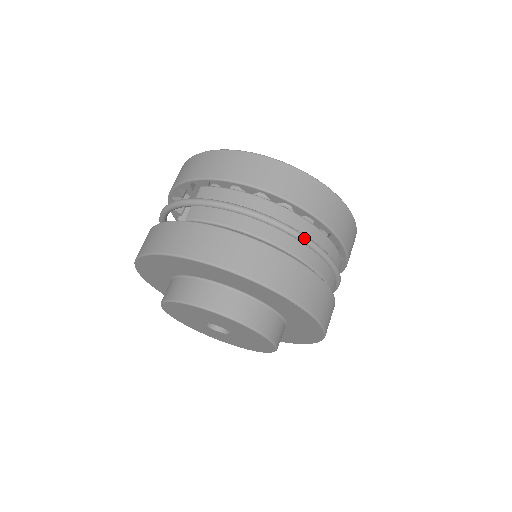
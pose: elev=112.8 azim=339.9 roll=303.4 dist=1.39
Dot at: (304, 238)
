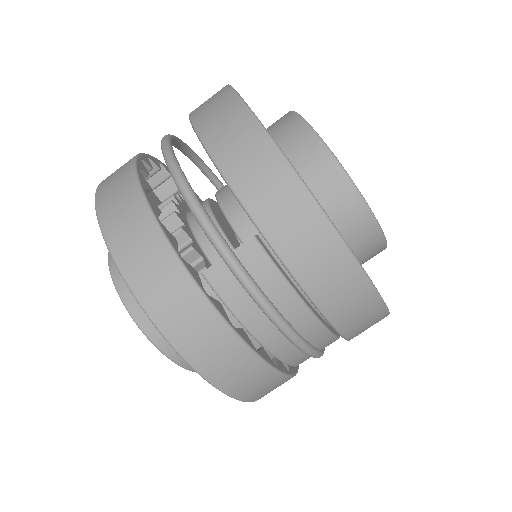
Dot at: (316, 357)
